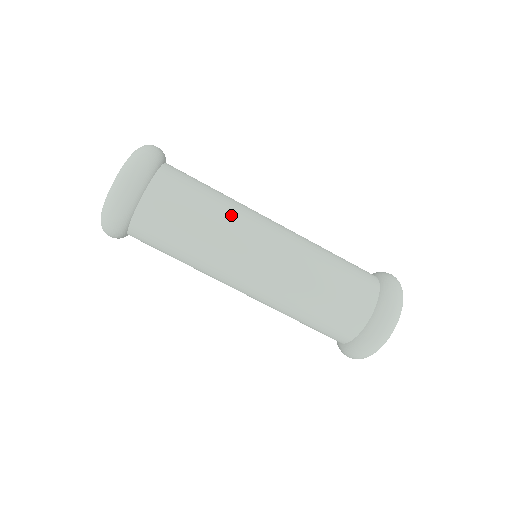
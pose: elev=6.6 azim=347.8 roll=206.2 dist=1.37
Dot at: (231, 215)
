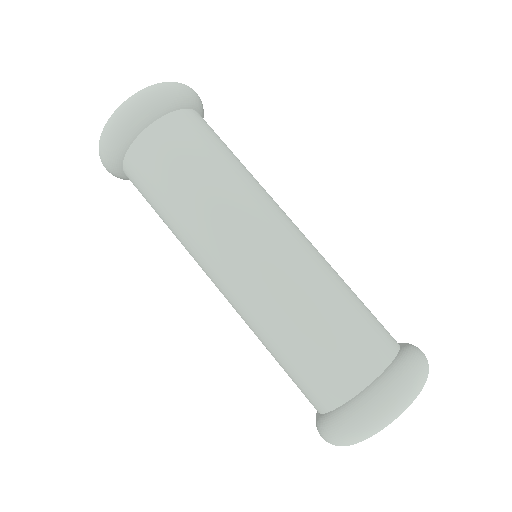
Dot at: (217, 201)
